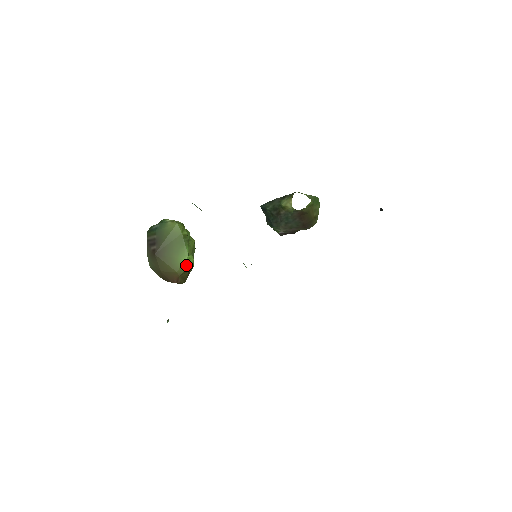
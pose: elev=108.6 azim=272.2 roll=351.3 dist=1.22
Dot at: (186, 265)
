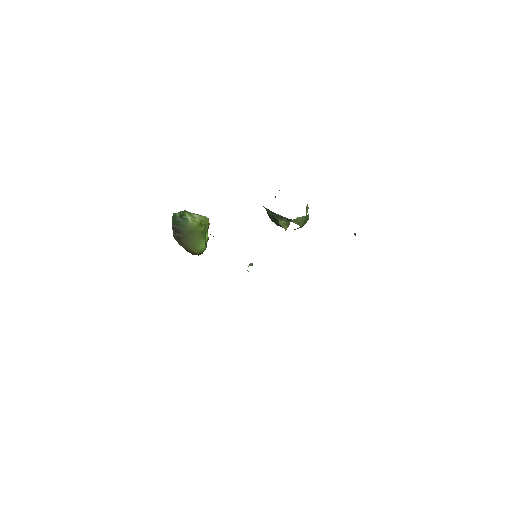
Dot at: (203, 250)
